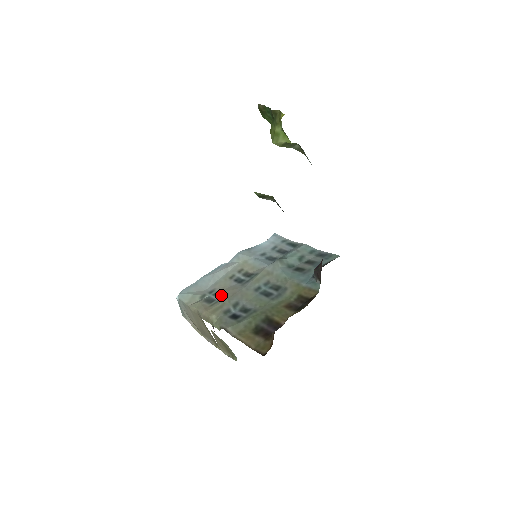
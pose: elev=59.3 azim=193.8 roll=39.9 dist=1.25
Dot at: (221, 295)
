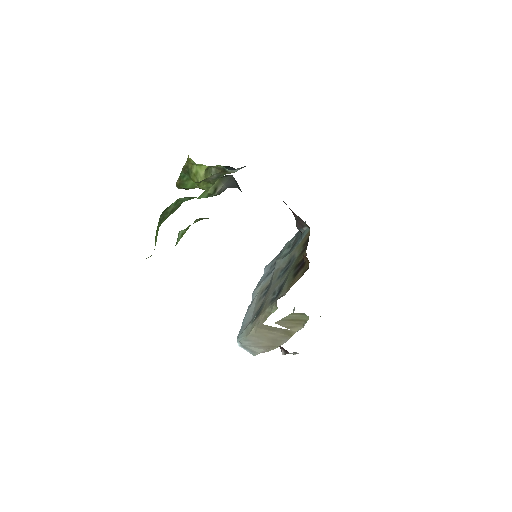
Dot at: (262, 305)
